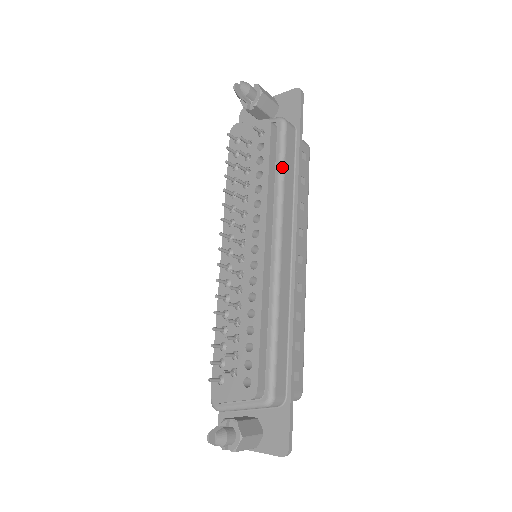
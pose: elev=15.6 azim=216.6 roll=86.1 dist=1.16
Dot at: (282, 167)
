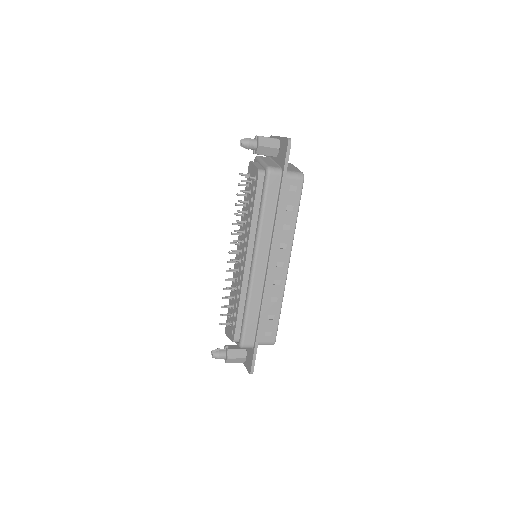
Dot at: (262, 207)
